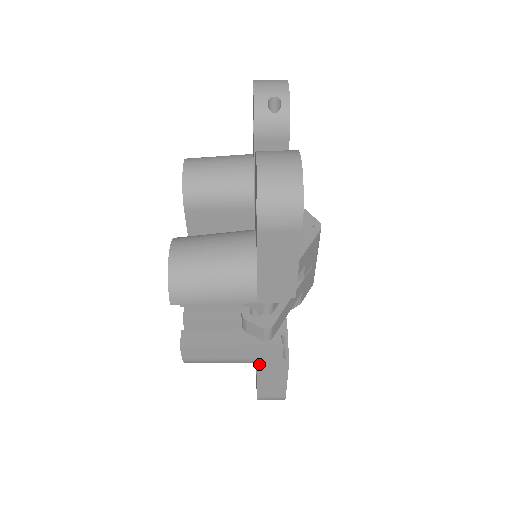
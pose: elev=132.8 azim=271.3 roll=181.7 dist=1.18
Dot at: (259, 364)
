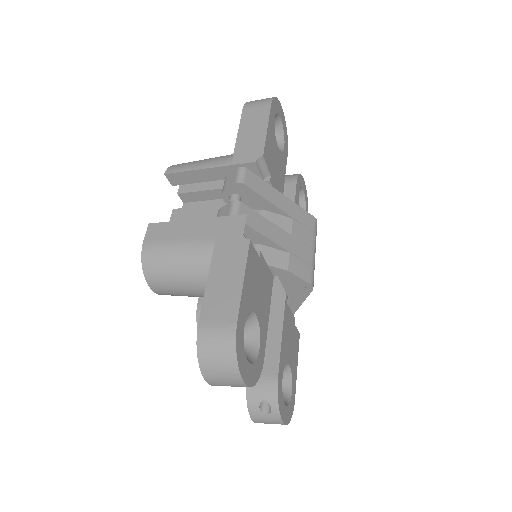
Dot at: (216, 249)
